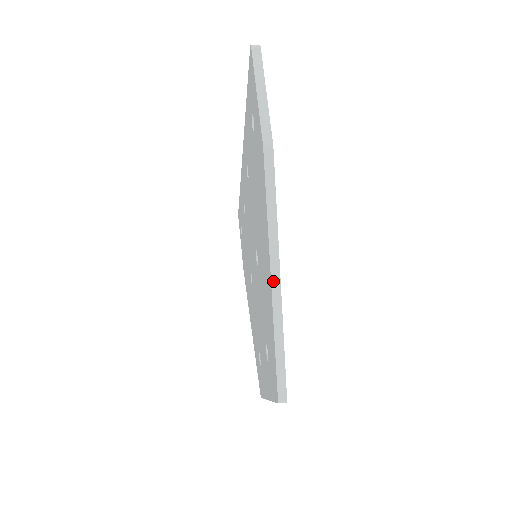
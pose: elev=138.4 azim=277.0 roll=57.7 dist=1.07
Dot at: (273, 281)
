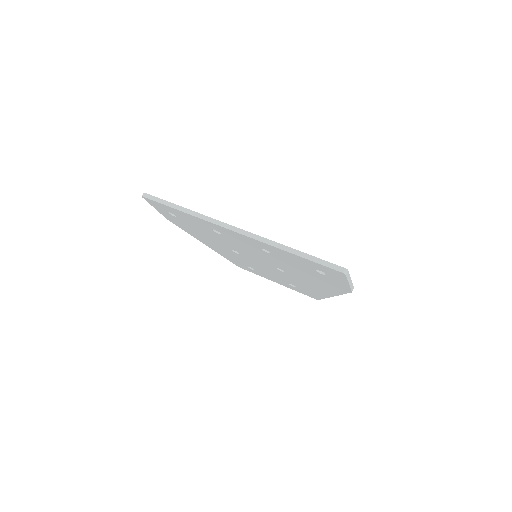
Dot at: (333, 296)
